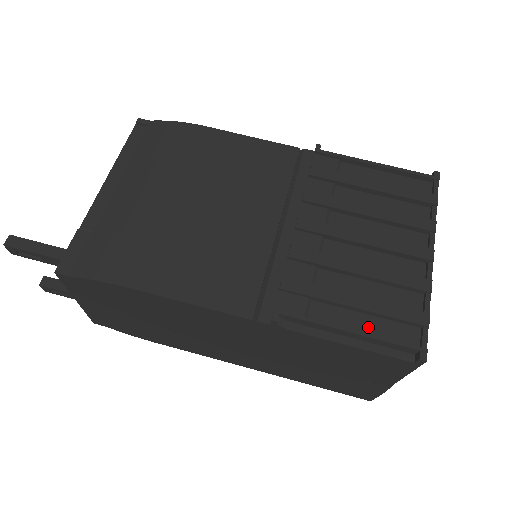
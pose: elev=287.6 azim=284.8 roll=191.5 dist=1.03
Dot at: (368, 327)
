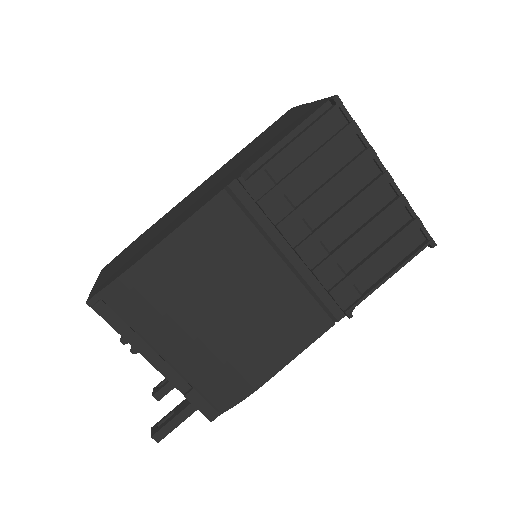
Dot at: (393, 260)
